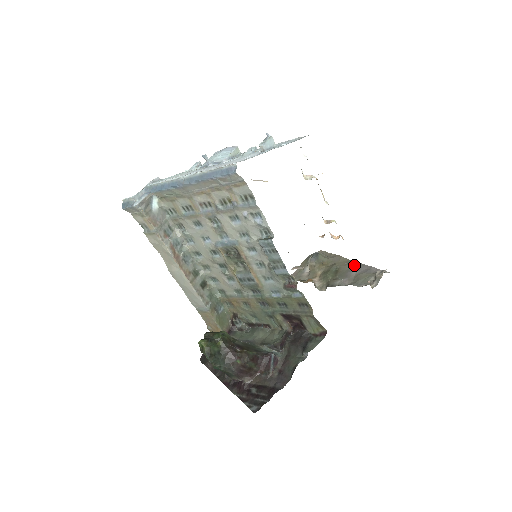
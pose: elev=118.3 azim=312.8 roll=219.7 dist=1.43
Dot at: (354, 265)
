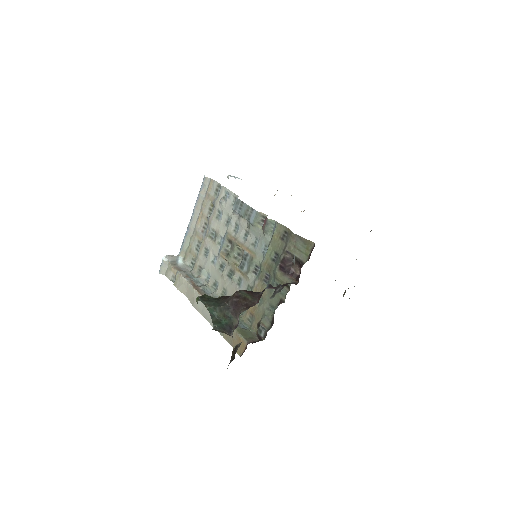
Dot at: occluded
